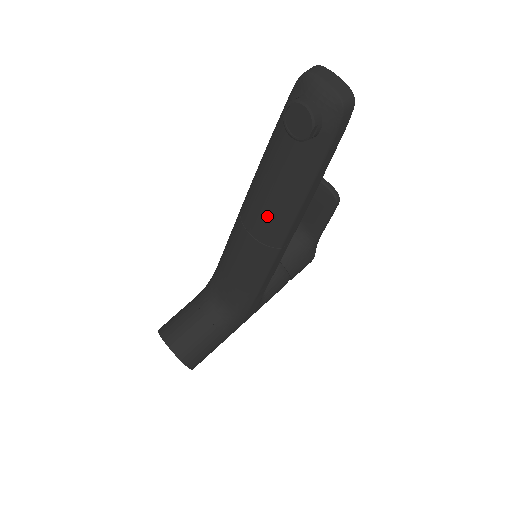
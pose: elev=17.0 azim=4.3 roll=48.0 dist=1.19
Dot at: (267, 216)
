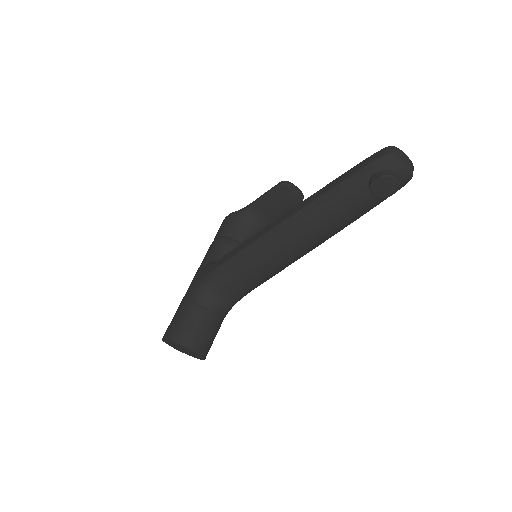
Dot at: (315, 238)
